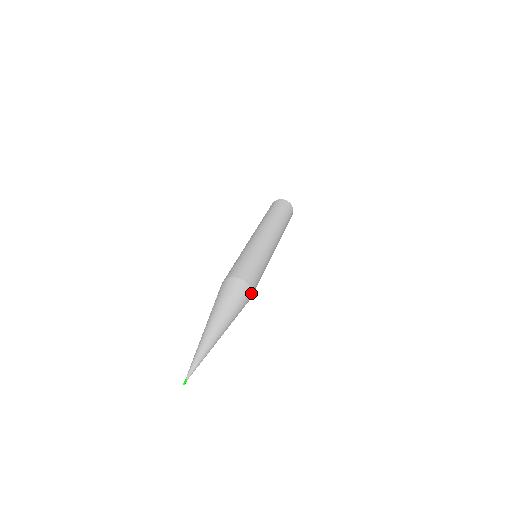
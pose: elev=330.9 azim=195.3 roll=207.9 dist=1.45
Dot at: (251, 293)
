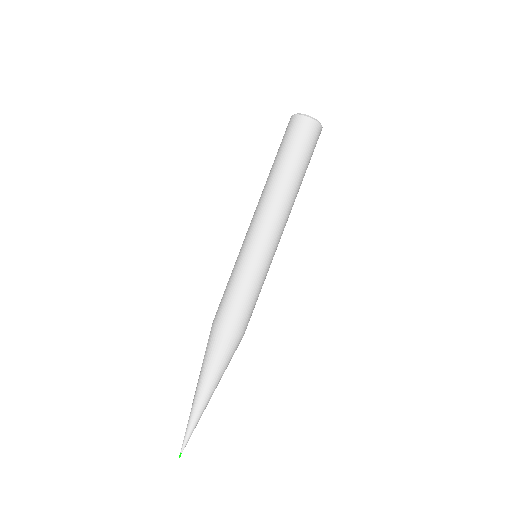
Dot at: occluded
